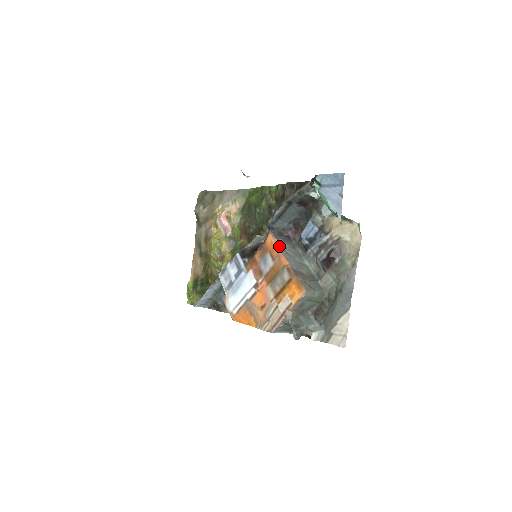
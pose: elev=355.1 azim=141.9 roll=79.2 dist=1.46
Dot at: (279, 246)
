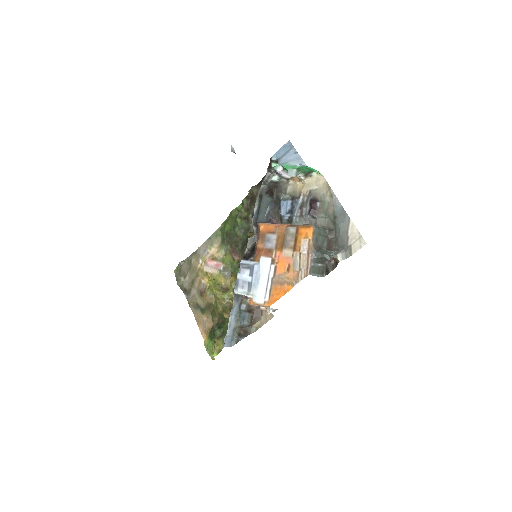
Dot at: (272, 224)
